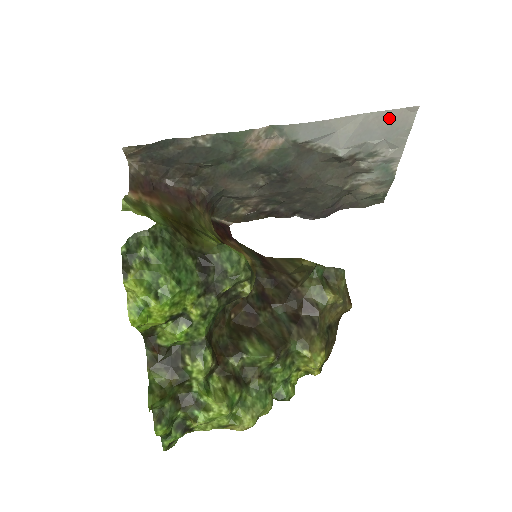
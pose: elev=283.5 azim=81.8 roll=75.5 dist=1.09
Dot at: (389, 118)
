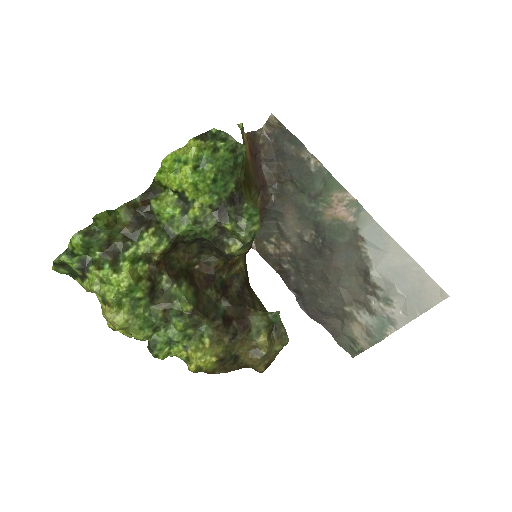
Dot at: (424, 283)
